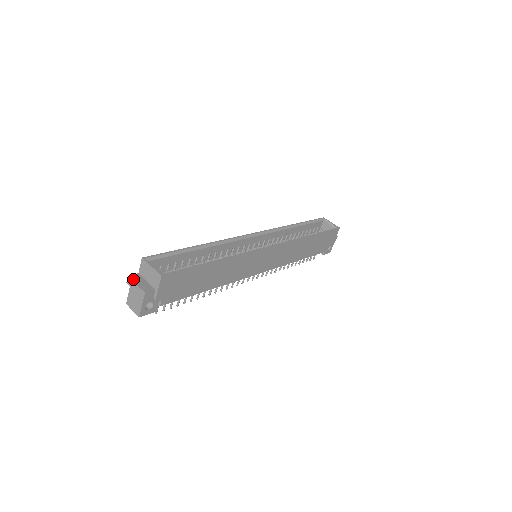
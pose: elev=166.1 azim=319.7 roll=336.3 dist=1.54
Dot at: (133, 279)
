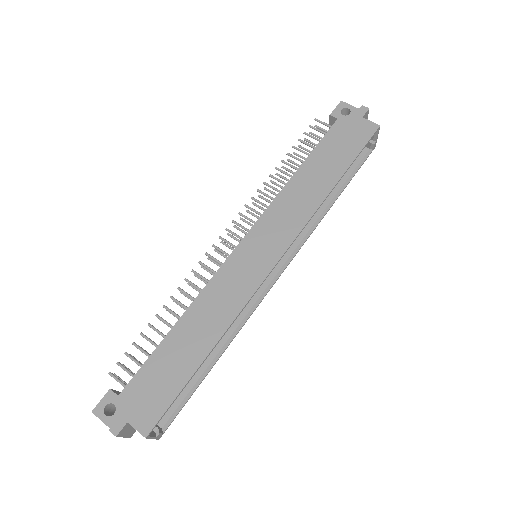
Dot at: (121, 435)
